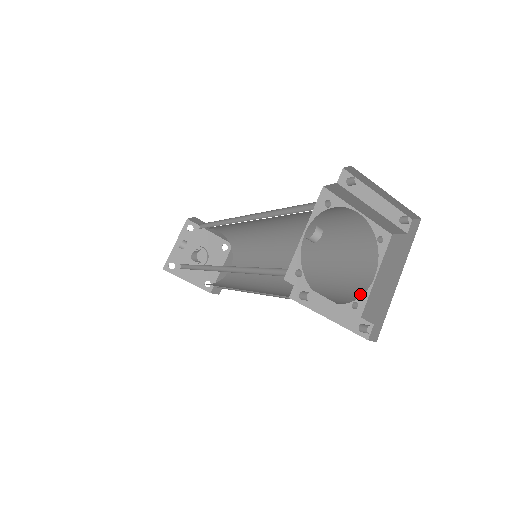
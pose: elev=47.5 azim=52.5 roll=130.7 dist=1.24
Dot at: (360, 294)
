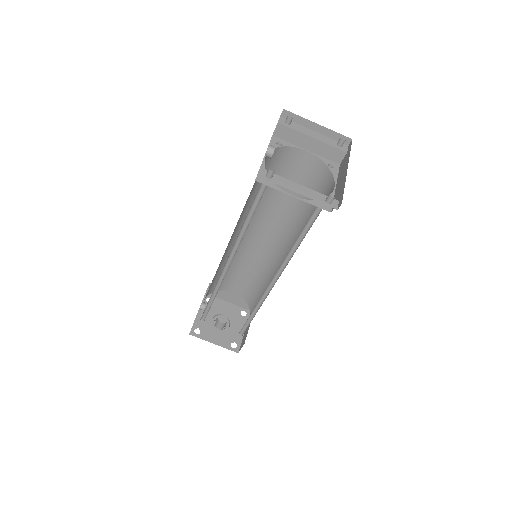
Dot at: occluded
